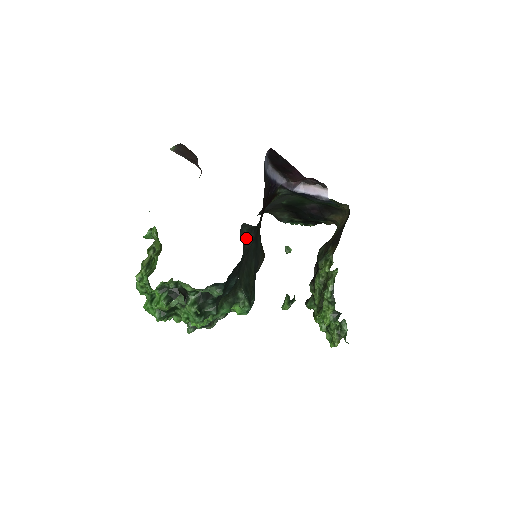
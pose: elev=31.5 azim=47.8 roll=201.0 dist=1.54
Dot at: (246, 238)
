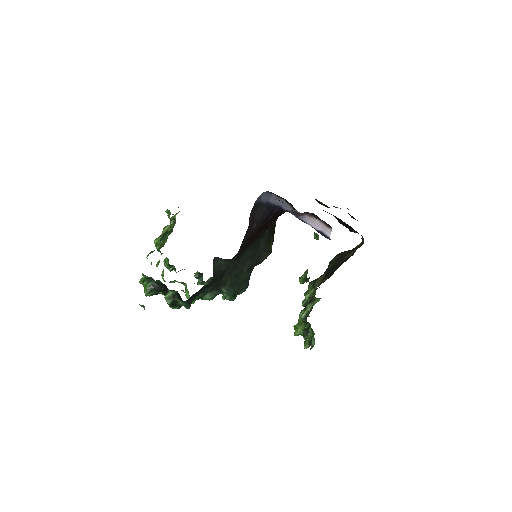
Dot at: (222, 264)
